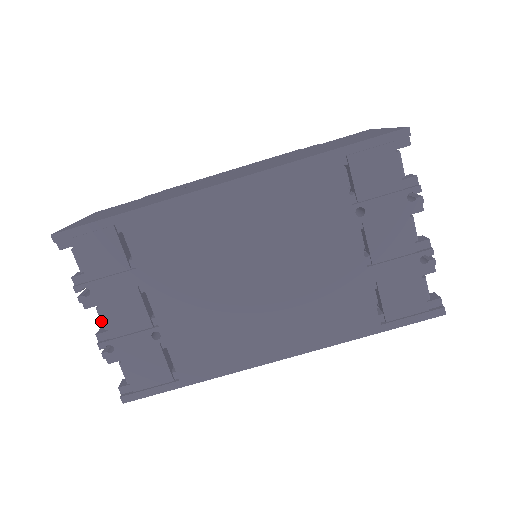
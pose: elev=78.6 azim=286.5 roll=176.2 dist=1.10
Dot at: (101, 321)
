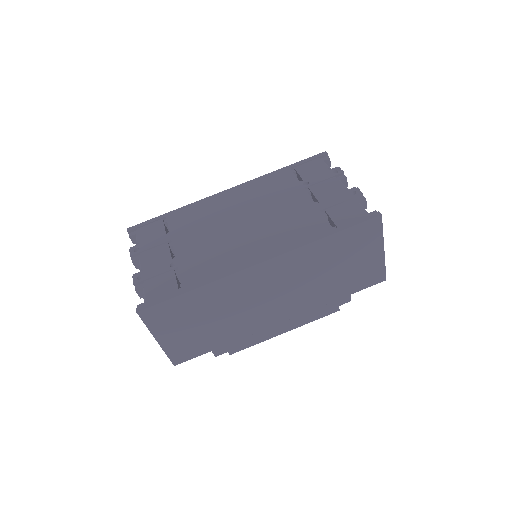
Dot at: (140, 266)
